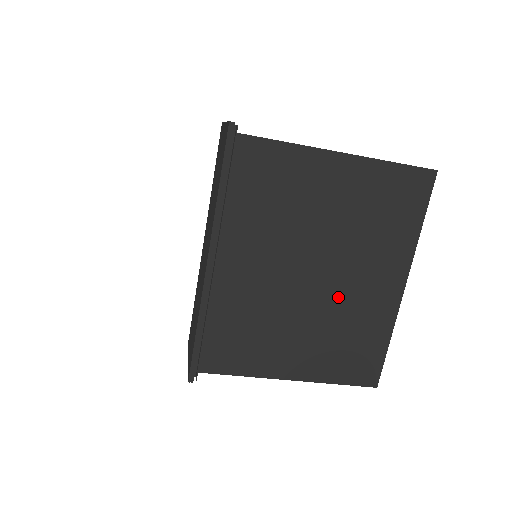
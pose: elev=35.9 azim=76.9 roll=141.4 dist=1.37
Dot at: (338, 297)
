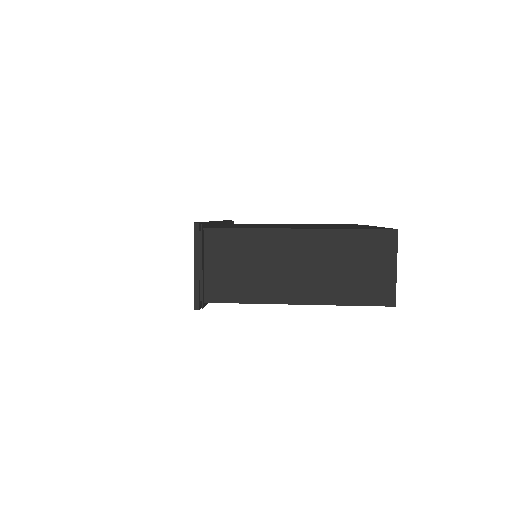
Dot at: occluded
